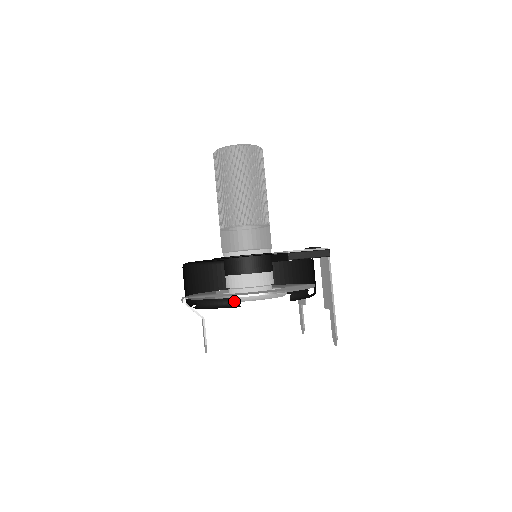
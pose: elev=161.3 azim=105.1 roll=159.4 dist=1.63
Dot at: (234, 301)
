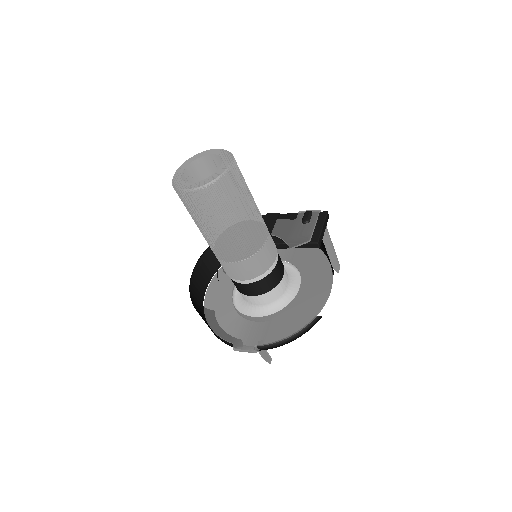
Dot at: occluded
